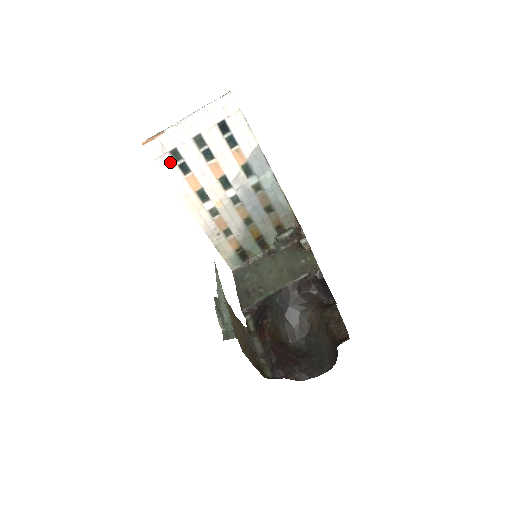
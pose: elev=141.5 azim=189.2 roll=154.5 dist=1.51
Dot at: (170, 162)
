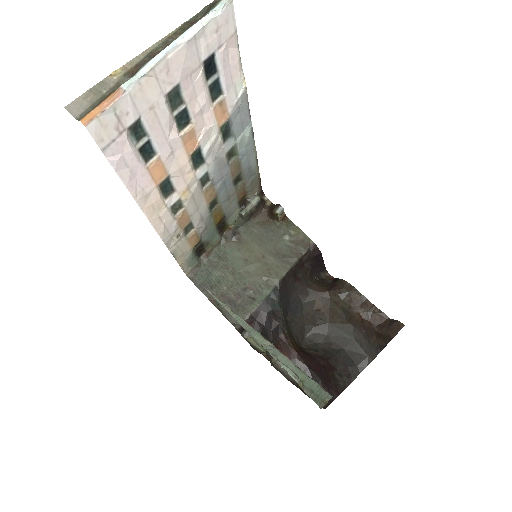
Dot at: (127, 147)
